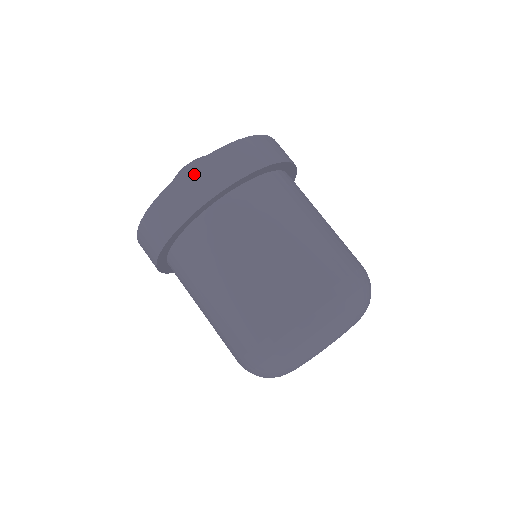
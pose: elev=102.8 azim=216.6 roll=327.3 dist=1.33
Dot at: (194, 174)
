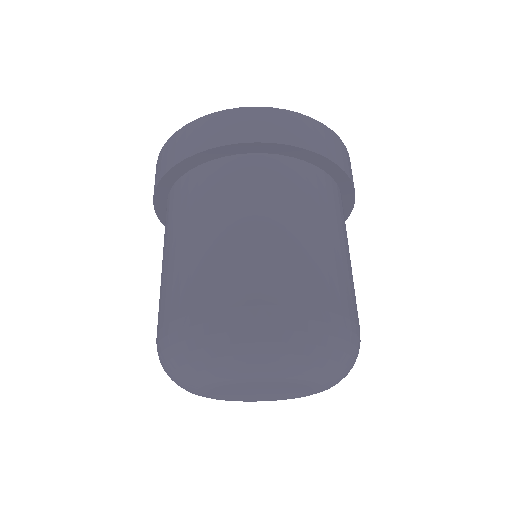
Dot at: (261, 114)
